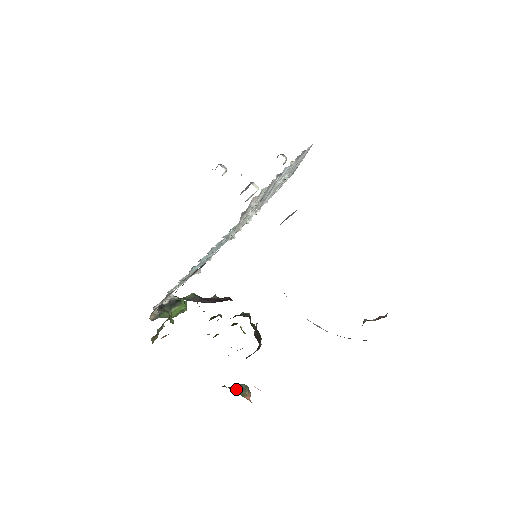
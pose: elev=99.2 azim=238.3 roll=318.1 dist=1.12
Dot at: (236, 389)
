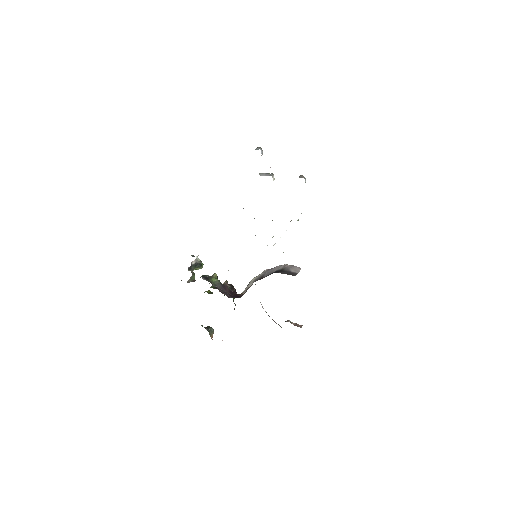
Dot at: (209, 331)
